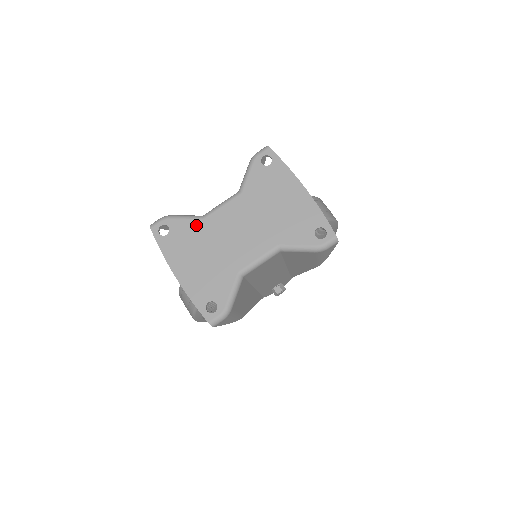
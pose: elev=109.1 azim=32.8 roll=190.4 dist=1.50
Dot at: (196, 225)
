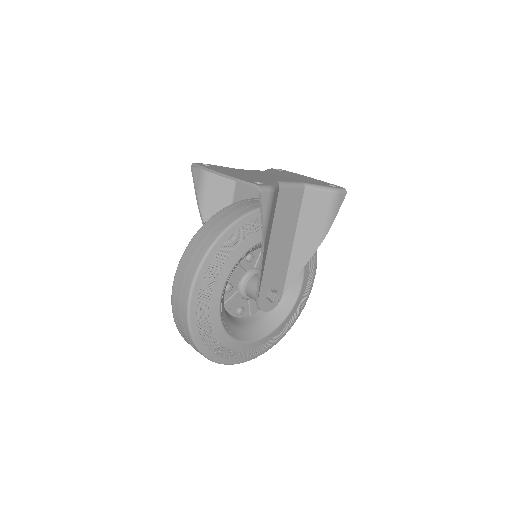
Dot at: (233, 169)
